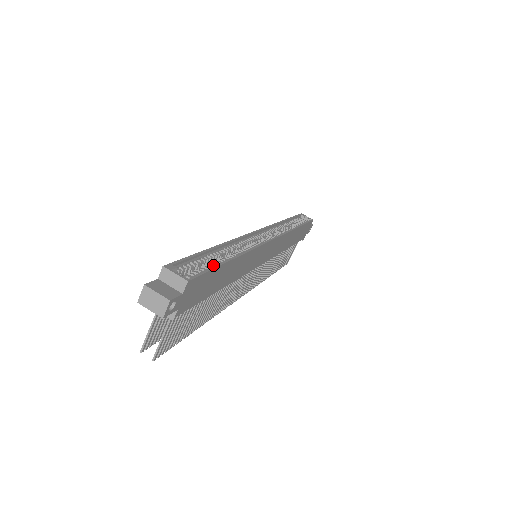
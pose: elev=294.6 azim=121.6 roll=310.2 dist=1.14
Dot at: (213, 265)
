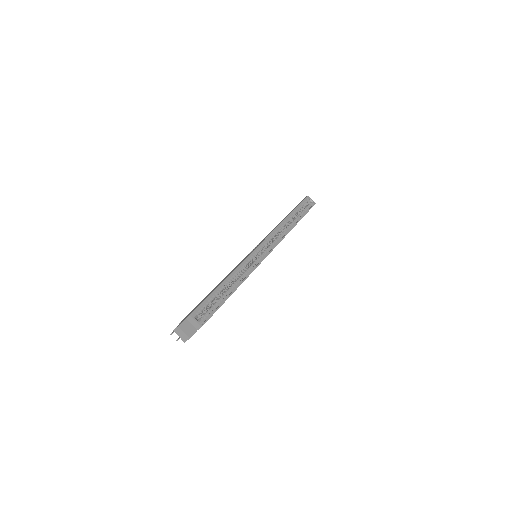
Dot at: (220, 302)
